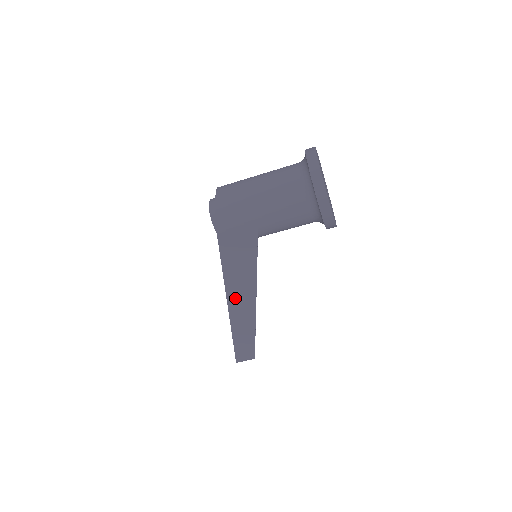
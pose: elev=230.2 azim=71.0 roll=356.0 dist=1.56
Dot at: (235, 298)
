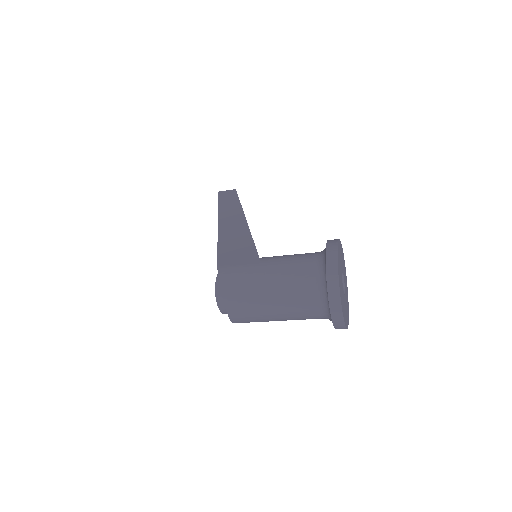
Dot at: occluded
